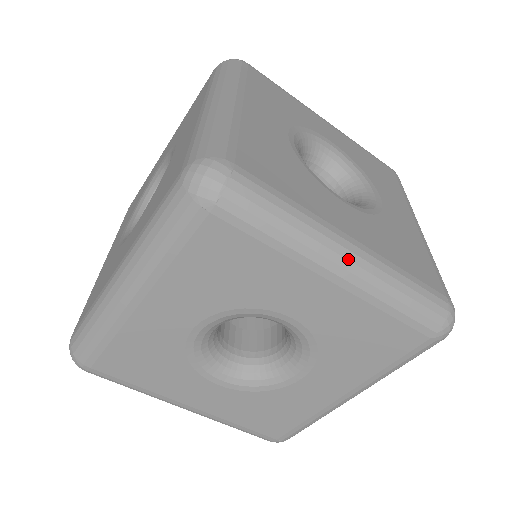
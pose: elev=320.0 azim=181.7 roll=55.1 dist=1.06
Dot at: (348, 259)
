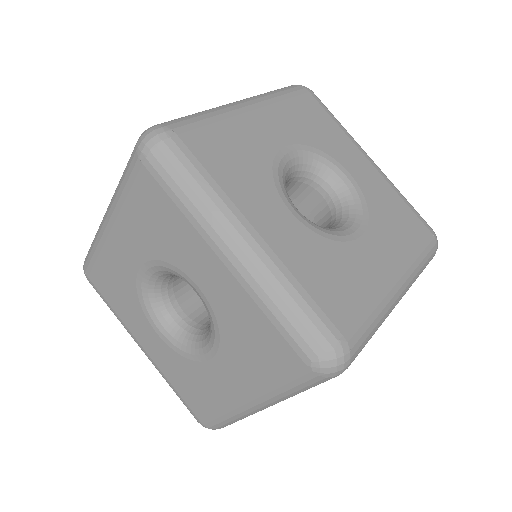
Dot at: (239, 246)
